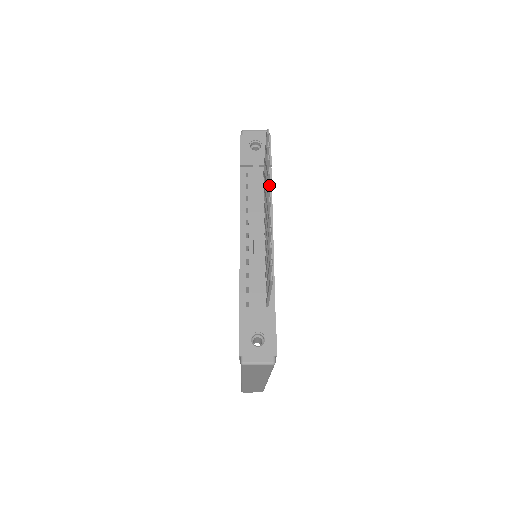
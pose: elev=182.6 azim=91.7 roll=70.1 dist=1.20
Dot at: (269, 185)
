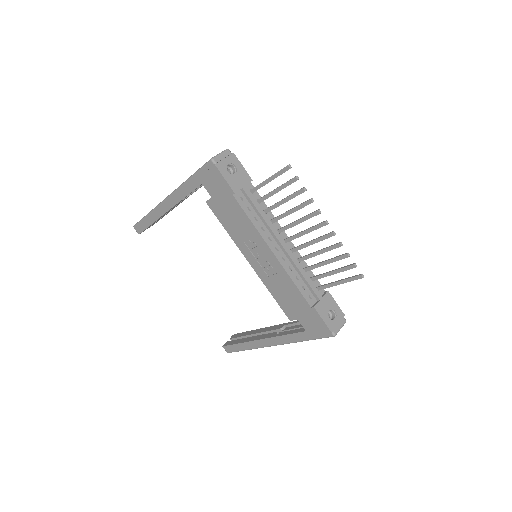
Dot at: occluded
